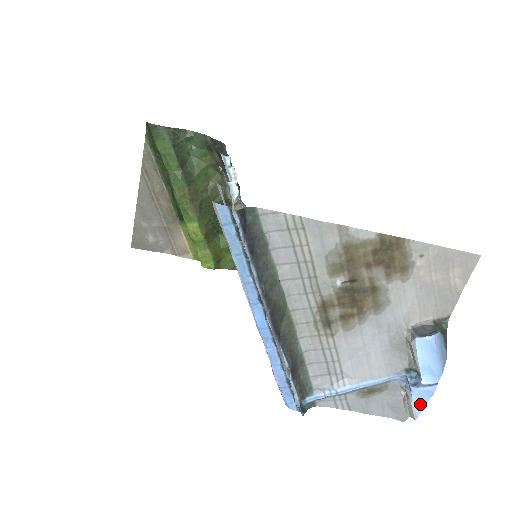
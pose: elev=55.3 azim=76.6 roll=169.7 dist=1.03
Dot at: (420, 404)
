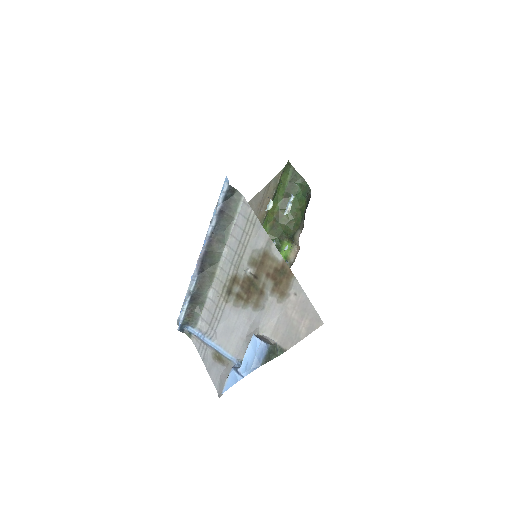
Dot at: (229, 384)
